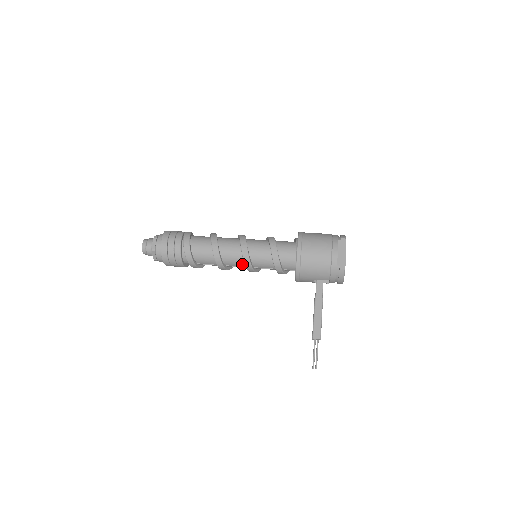
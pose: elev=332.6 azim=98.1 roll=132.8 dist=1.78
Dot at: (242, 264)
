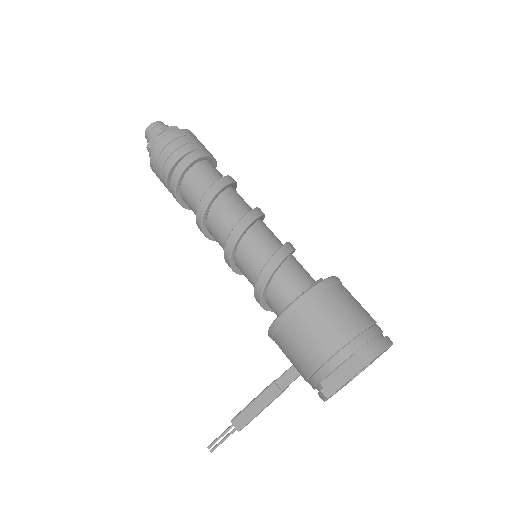
Dot at: occluded
